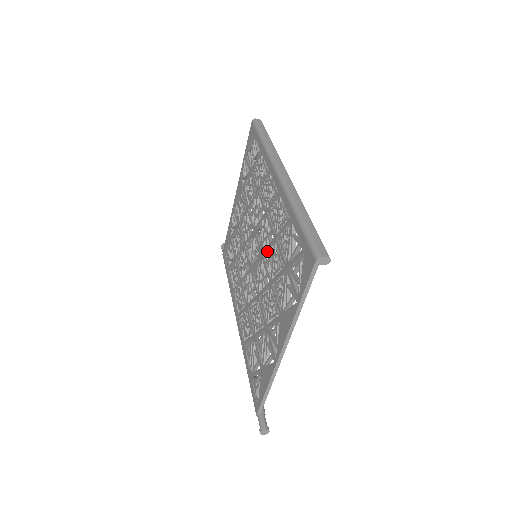
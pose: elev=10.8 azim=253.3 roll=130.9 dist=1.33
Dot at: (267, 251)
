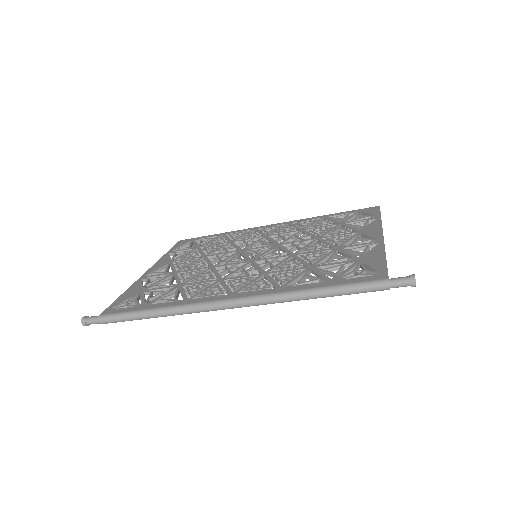
Dot at: (290, 238)
